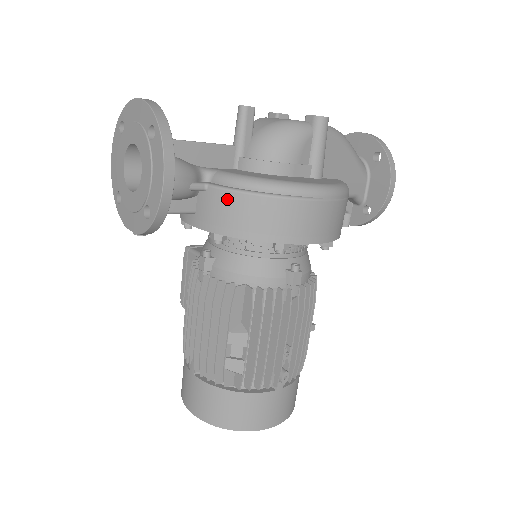
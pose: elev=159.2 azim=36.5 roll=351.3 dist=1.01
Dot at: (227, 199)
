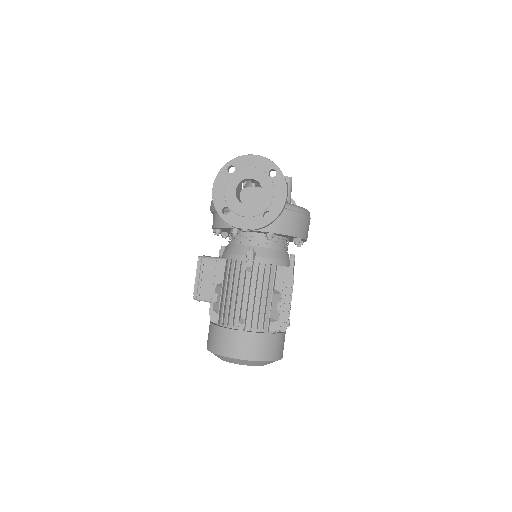
Dot at: (281, 213)
